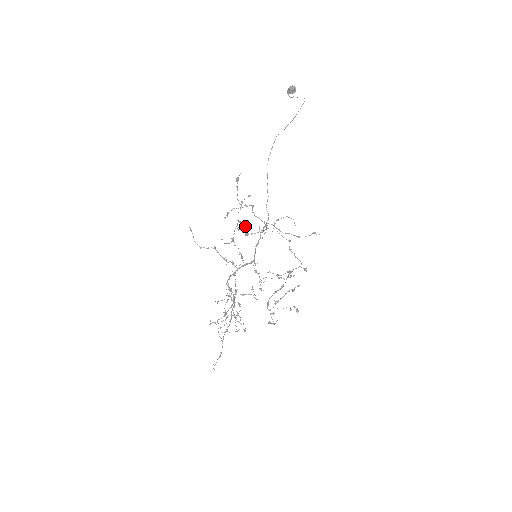
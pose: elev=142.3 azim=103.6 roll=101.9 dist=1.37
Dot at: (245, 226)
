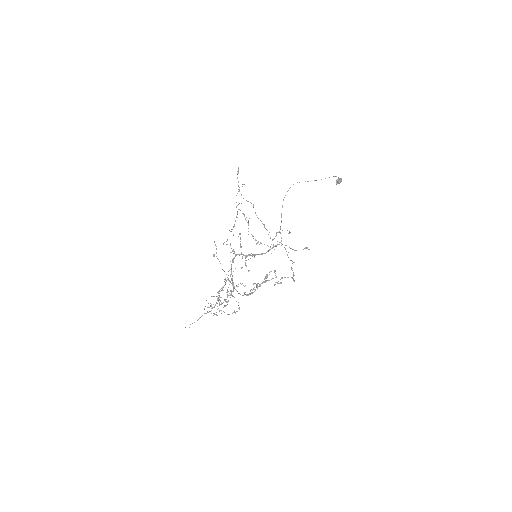
Dot at: (244, 216)
